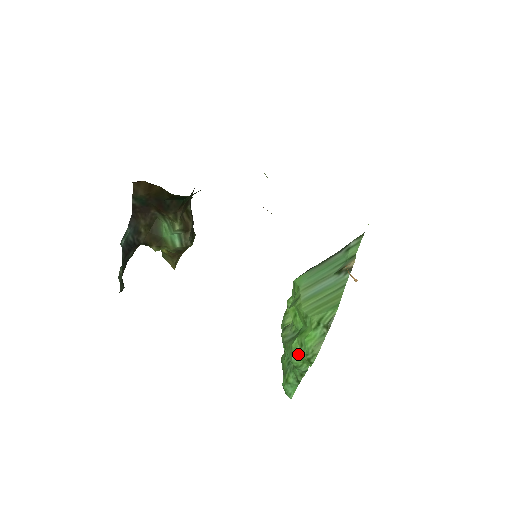
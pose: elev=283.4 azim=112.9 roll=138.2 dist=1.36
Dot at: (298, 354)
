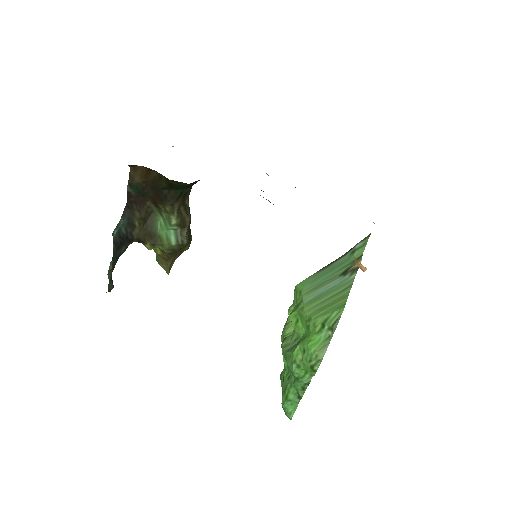
Dot at: (300, 362)
